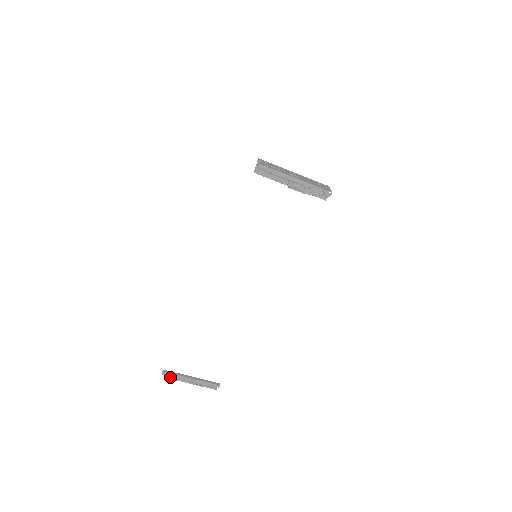
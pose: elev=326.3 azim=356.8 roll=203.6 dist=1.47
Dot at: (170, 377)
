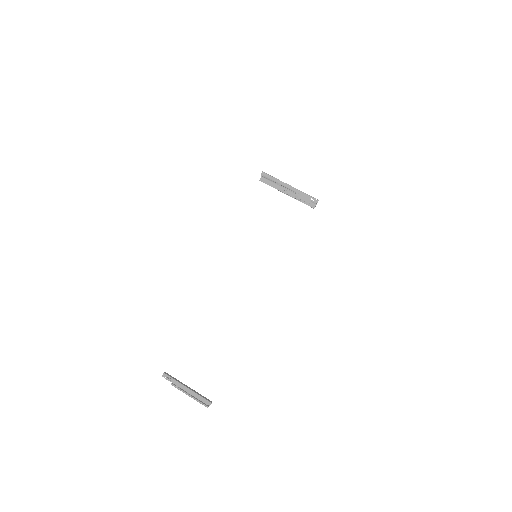
Dot at: occluded
